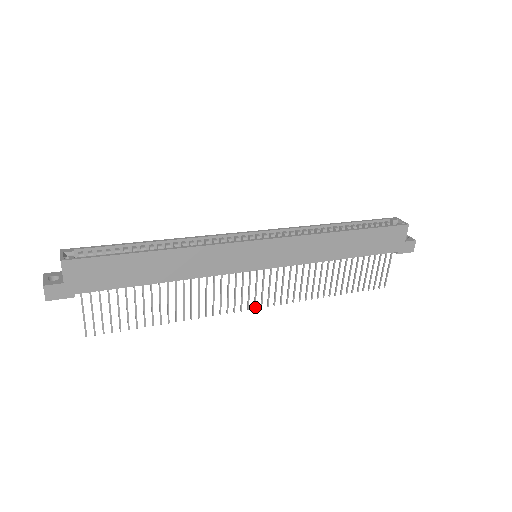
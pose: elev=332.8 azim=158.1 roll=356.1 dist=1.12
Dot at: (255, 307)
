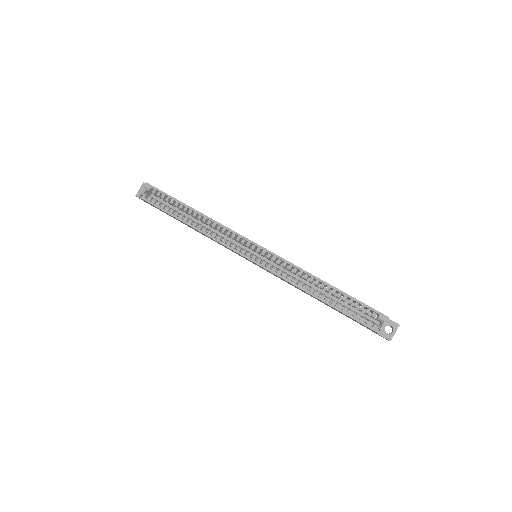
Dot at: occluded
